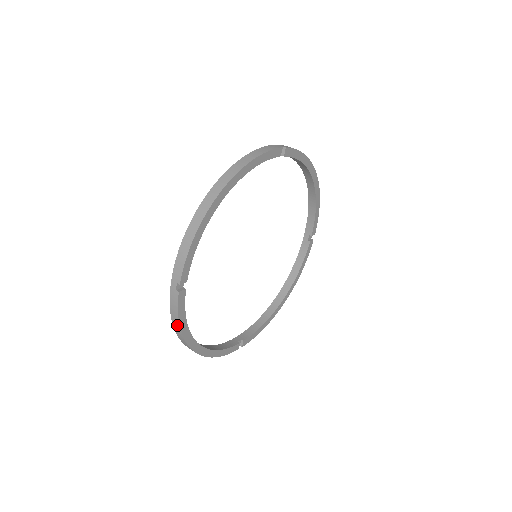
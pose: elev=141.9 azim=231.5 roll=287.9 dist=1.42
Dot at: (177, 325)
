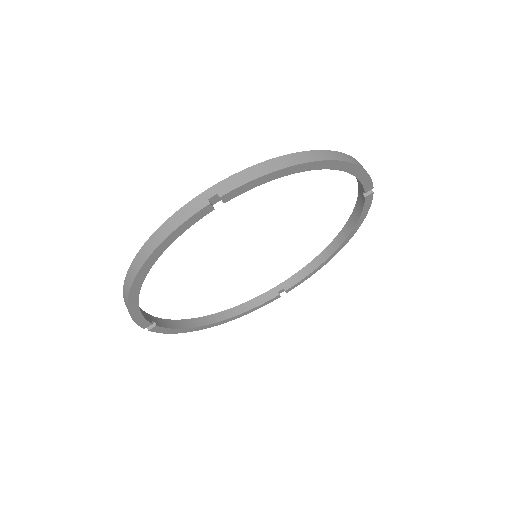
Dot at: occluded
